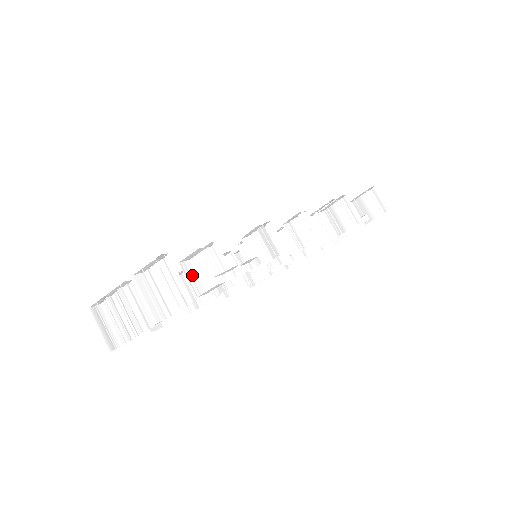
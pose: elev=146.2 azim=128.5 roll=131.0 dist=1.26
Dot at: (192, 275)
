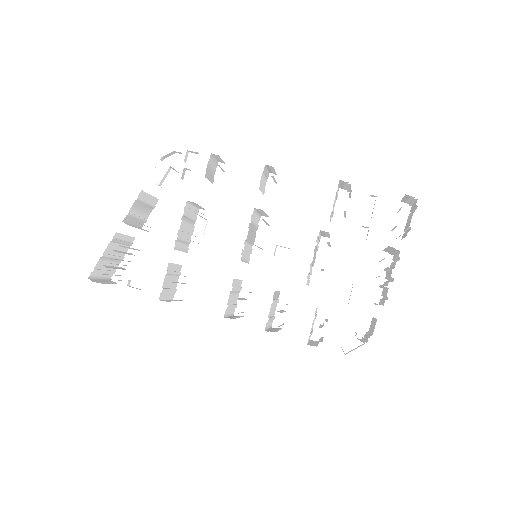
Dot at: occluded
